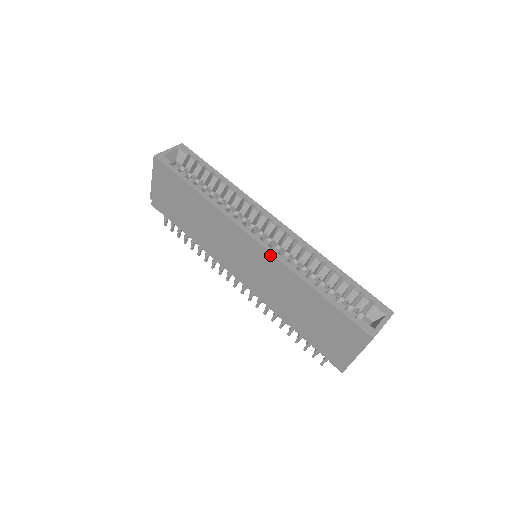
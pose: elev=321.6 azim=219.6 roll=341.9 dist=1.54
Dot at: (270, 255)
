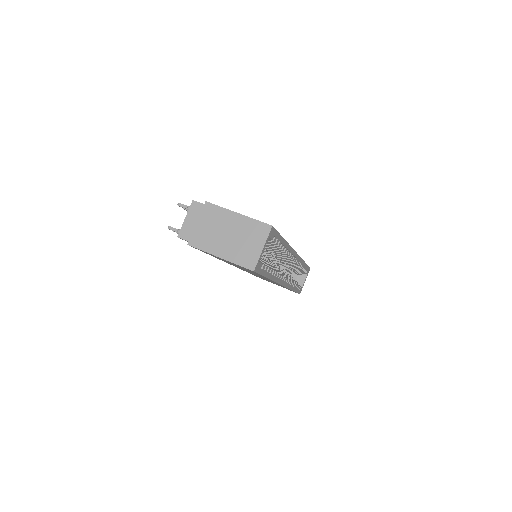
Dot at: occluded
